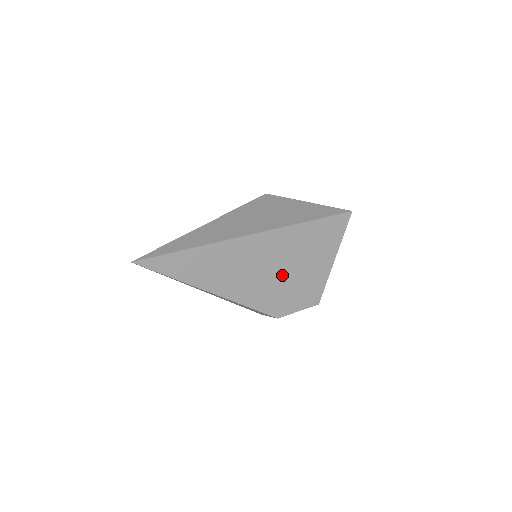
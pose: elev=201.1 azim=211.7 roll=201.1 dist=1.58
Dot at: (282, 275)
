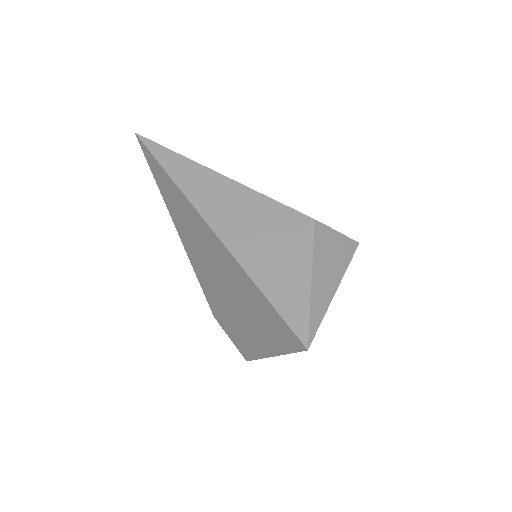
Dot at: (225, 294)
